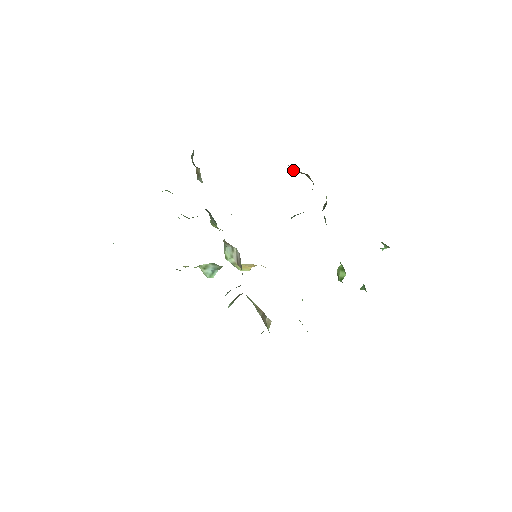
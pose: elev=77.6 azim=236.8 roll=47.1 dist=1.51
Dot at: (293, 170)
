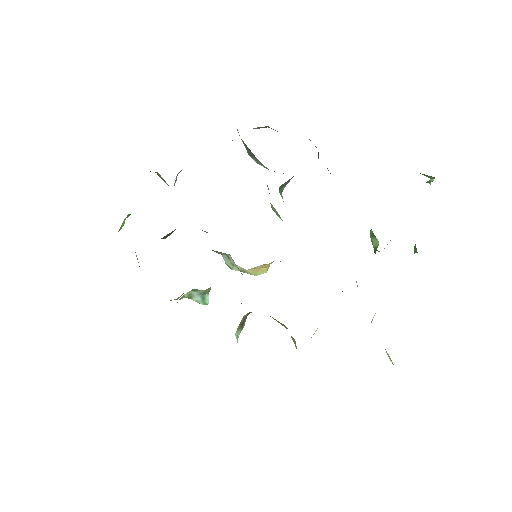
Dot at: occluded
